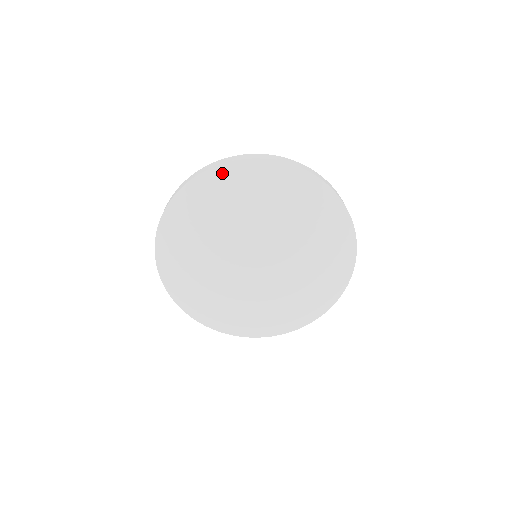
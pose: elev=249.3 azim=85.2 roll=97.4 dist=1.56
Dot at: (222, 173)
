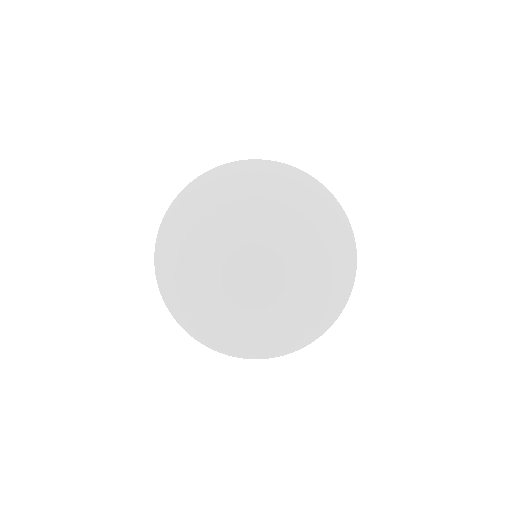
Dot at: (229, 169)
